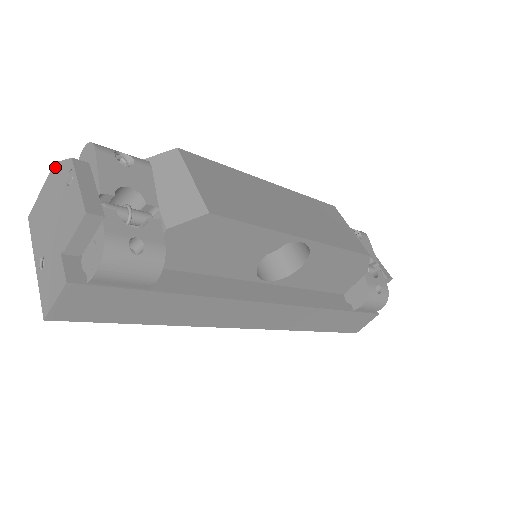
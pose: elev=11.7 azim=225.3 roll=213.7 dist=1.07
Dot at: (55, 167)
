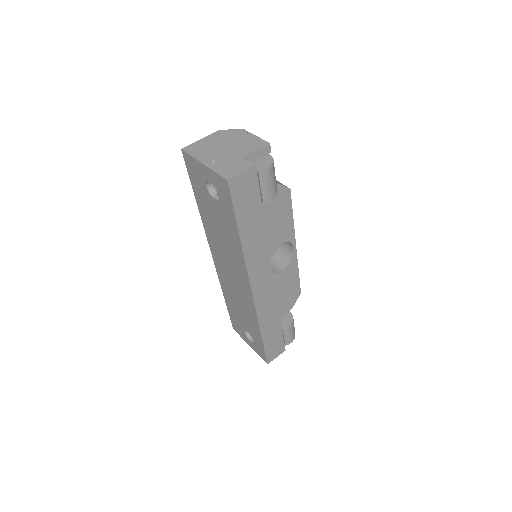
Dot at: (220, 131)
